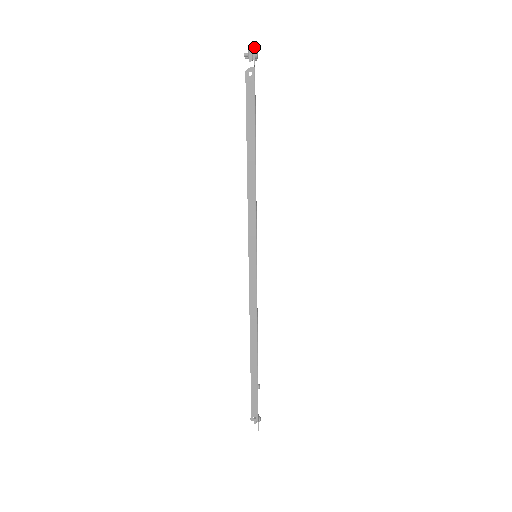
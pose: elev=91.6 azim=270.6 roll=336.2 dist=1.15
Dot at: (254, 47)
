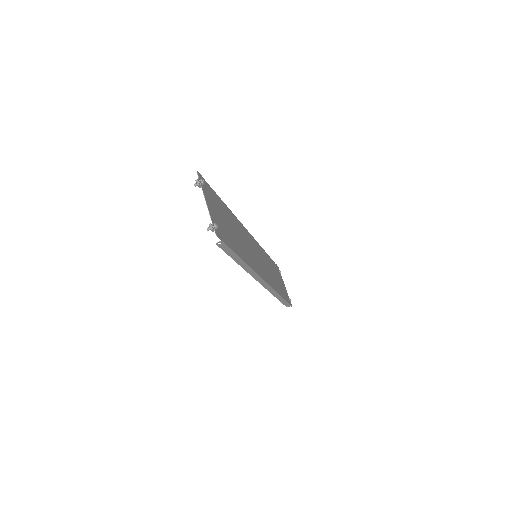
Dot at: (216, 235)
